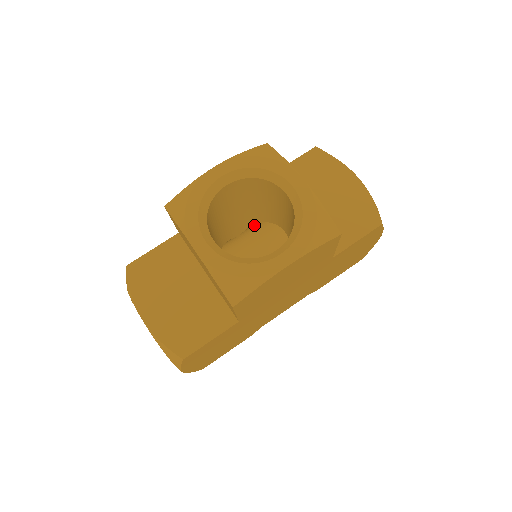
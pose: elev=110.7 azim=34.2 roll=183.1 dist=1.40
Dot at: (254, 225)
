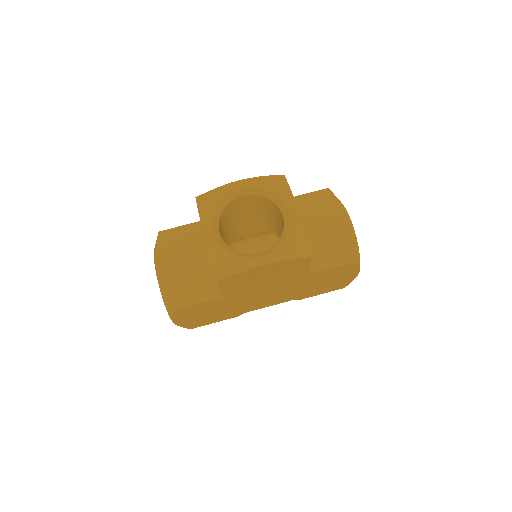
Dot at: (265, 233)
